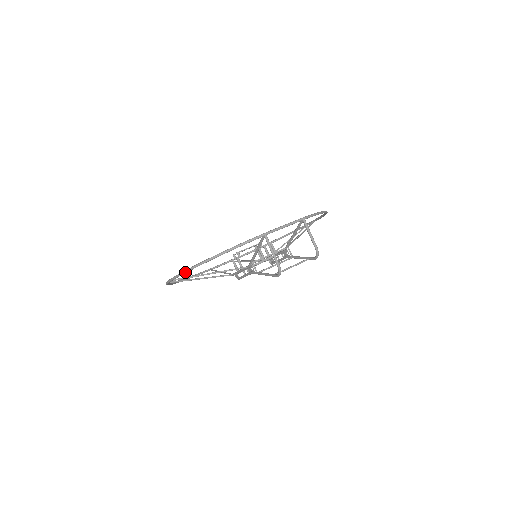
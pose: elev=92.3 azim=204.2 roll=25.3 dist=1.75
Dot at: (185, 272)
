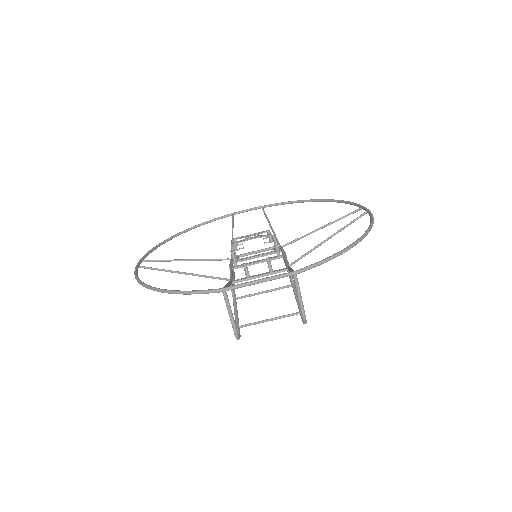
Dot at: (138, 282)
